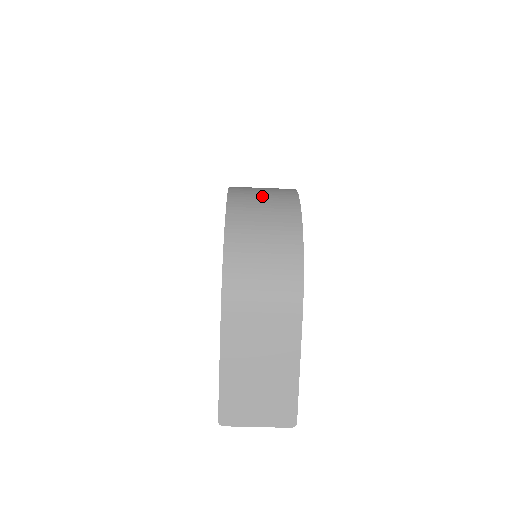
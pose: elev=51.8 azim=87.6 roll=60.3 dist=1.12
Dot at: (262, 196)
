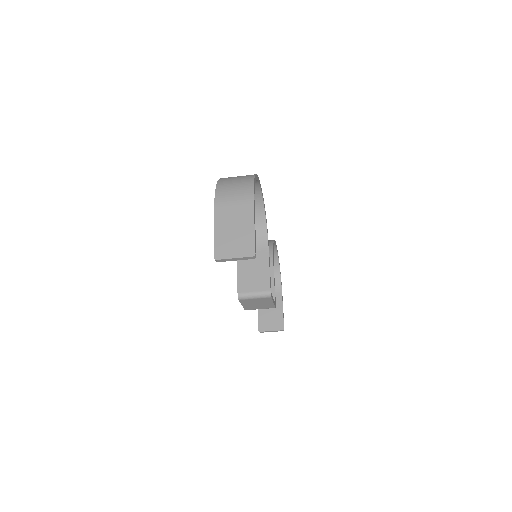
Dot at: occluded
